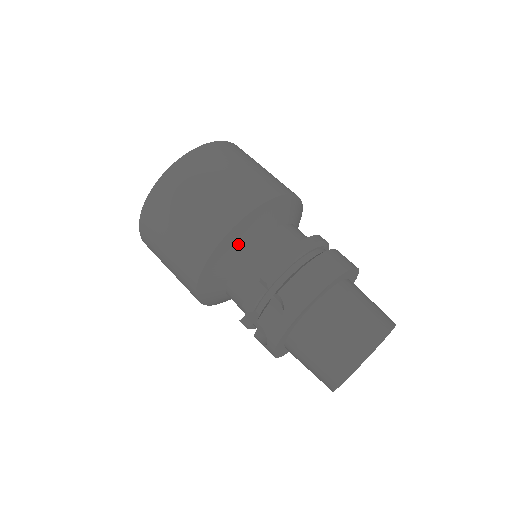
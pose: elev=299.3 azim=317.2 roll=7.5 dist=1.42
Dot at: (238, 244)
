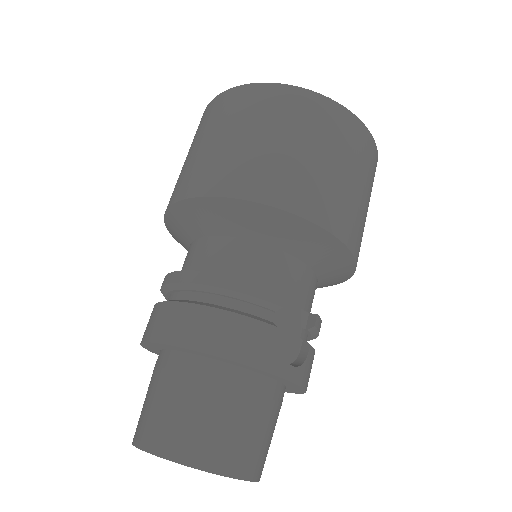
Dot at: (179, 232)
